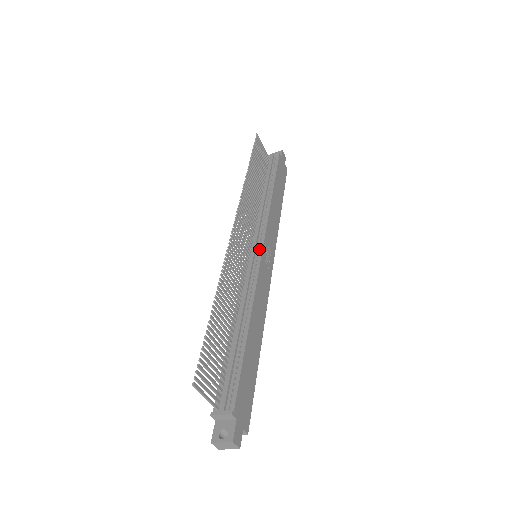
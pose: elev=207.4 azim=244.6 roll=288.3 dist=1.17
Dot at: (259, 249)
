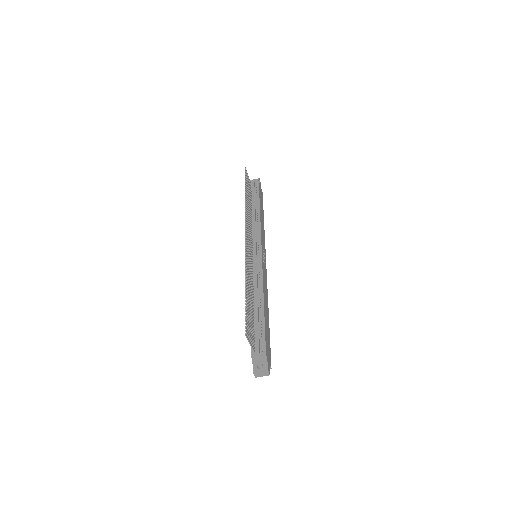
Dot at: (259, 251)
